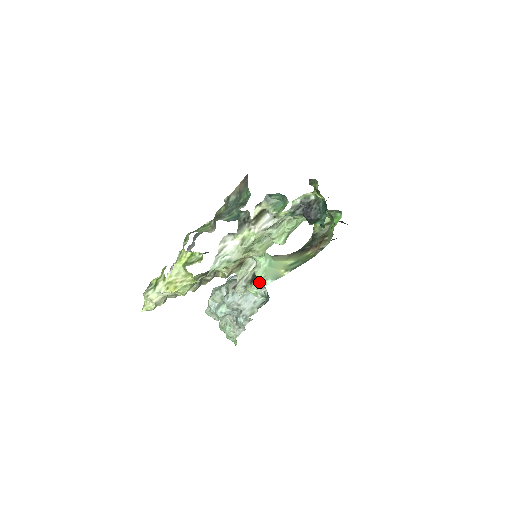
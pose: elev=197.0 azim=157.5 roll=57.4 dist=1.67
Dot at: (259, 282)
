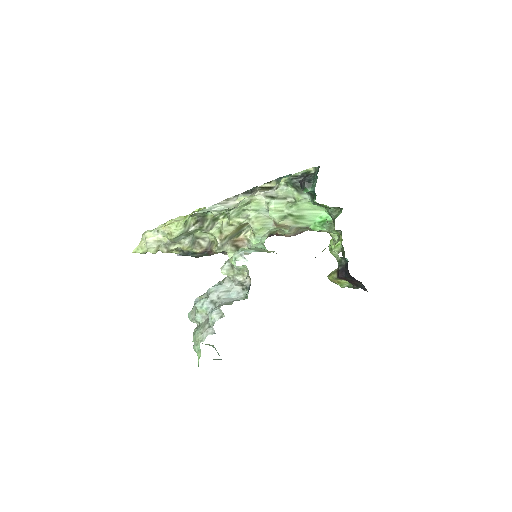
Dot at: (242, 248)
